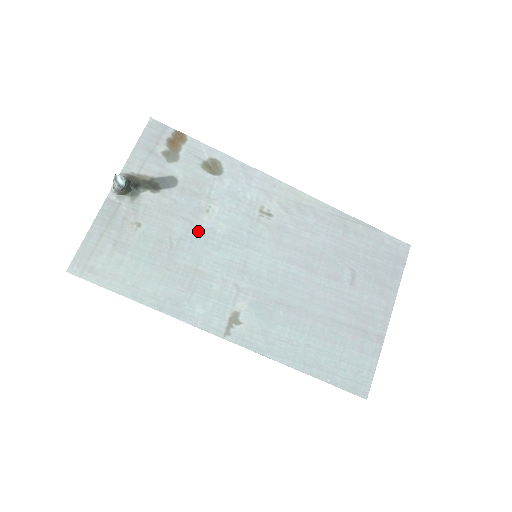
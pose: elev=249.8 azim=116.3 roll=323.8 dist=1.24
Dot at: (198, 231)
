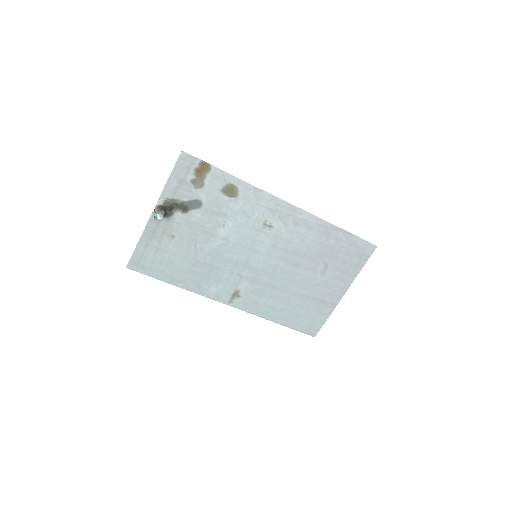
Dot at: (215, 240)
